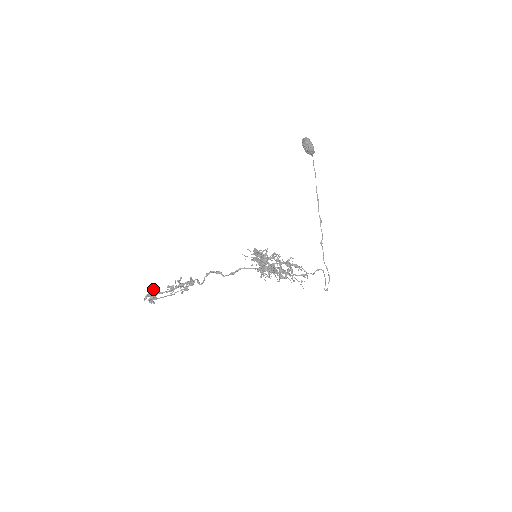
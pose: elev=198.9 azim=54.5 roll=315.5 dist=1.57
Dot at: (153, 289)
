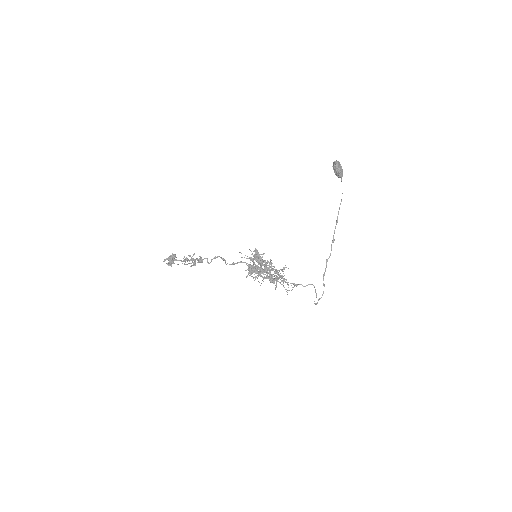
Dot at: (174, 255)
